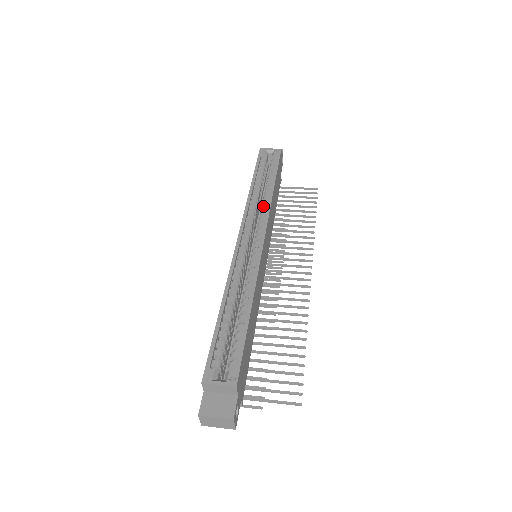
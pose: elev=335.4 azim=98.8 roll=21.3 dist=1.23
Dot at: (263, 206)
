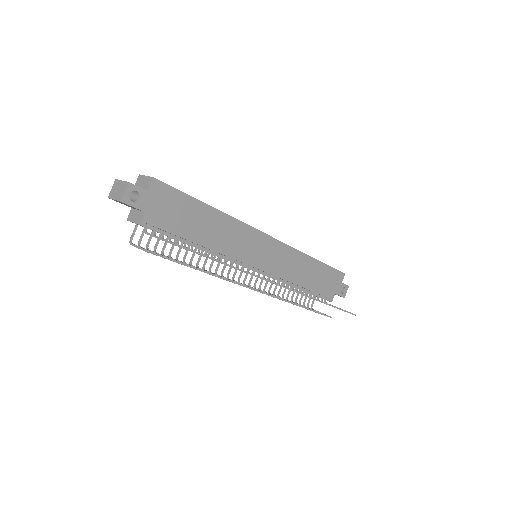
Dot at: occluded
